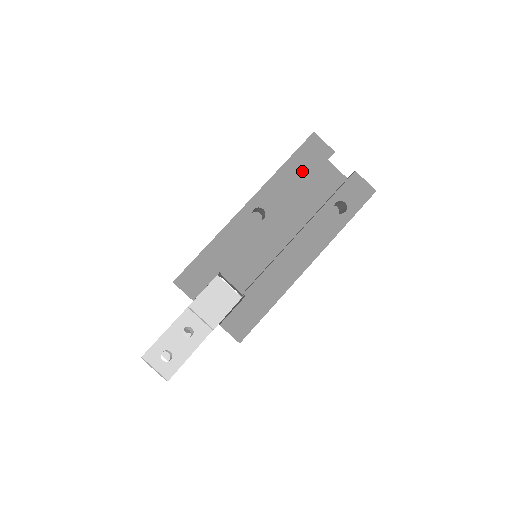
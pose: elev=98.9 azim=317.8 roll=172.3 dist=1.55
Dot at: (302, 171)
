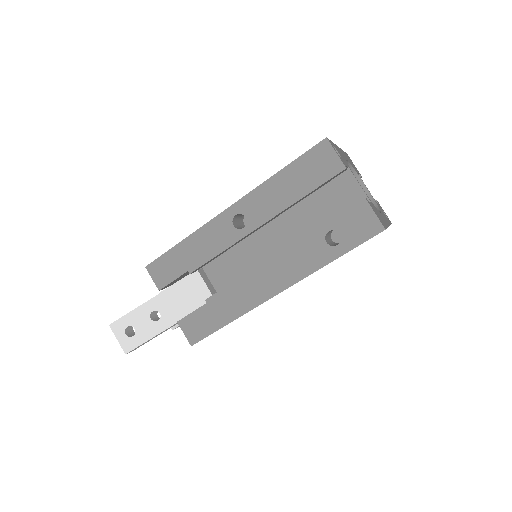
Dot at: (299, 183)
